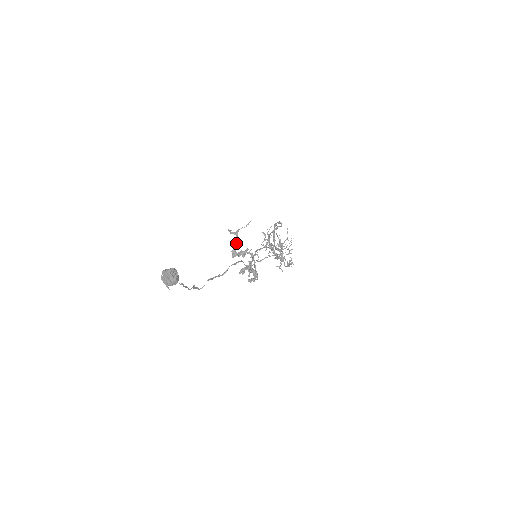
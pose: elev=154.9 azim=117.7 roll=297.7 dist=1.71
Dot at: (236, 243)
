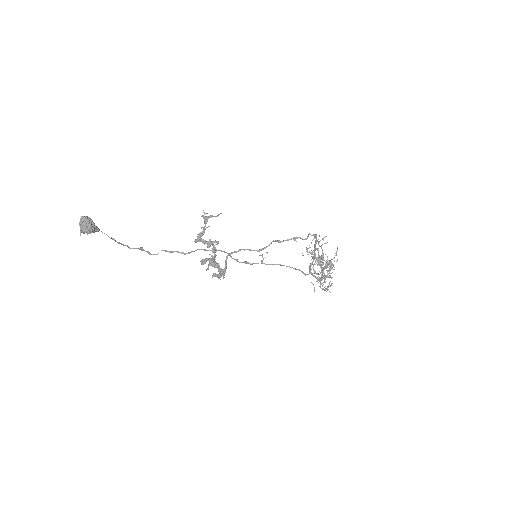
Dot at: (204, 229)
